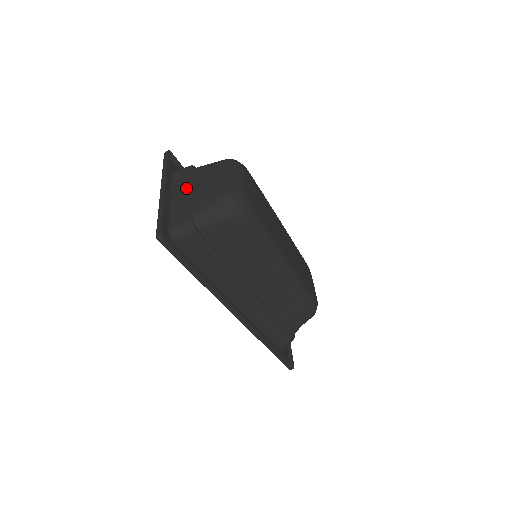
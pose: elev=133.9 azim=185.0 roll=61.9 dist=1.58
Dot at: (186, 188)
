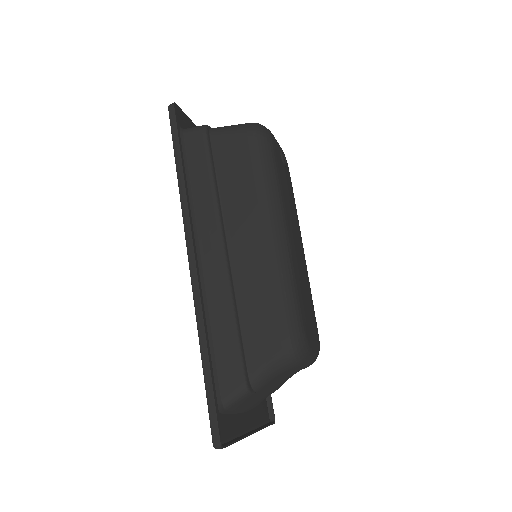
Dot at: occluded
